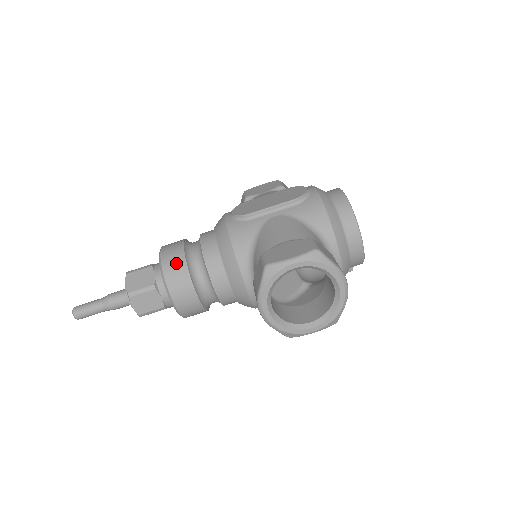
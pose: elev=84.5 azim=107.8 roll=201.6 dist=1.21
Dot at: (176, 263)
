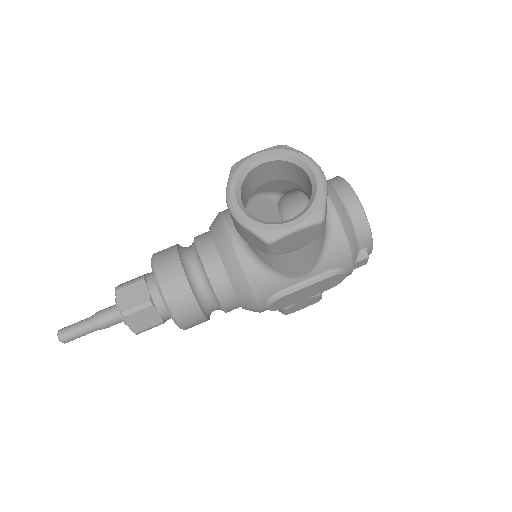
Dot at: (167, 248)
